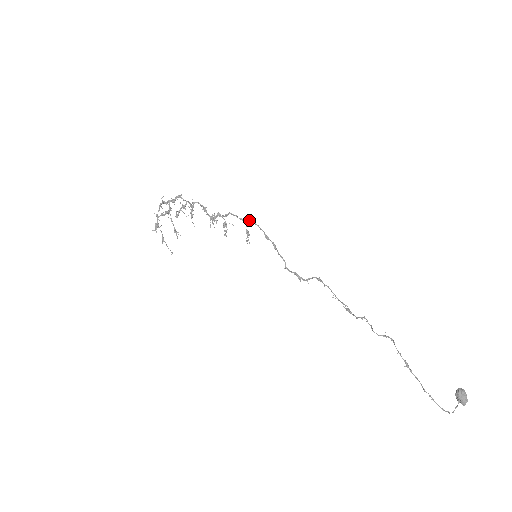
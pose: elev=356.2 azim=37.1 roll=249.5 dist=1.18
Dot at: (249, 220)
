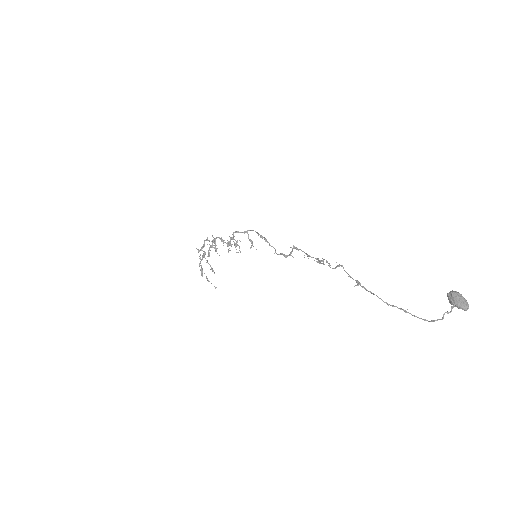
Dot at: (247, 230)
